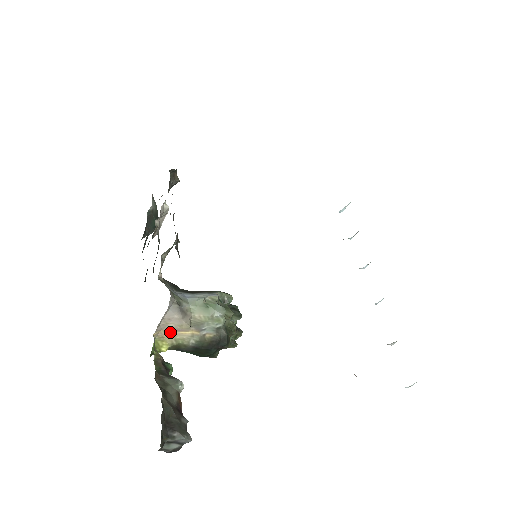
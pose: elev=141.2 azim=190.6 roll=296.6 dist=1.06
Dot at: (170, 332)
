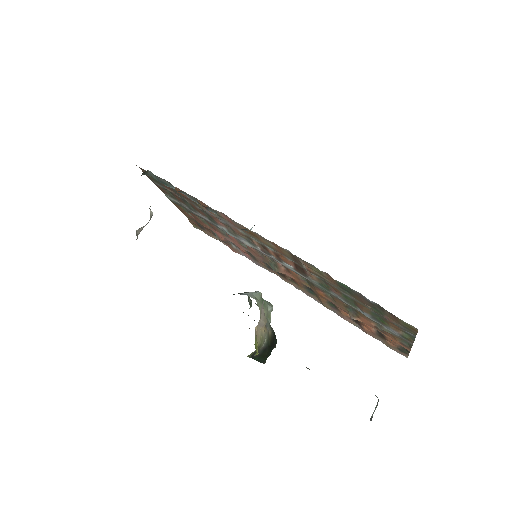
Dot at: (258, 329)
